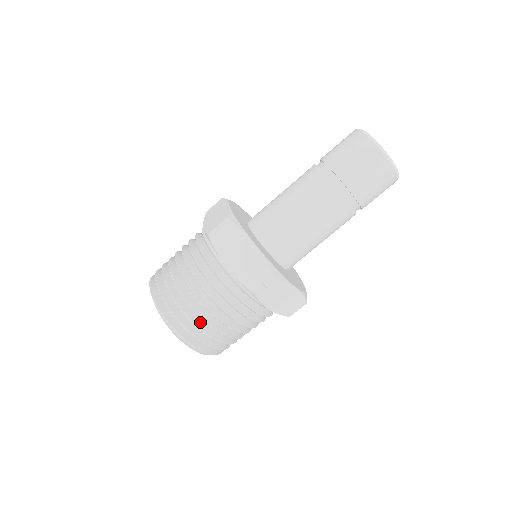
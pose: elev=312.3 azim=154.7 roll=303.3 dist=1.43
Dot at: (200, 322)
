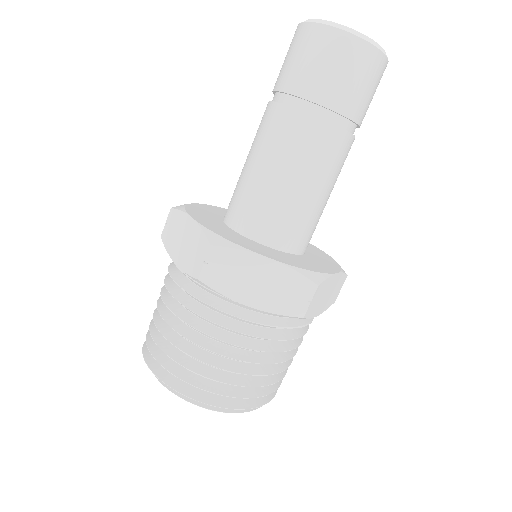
Dot at: (176, 353)
